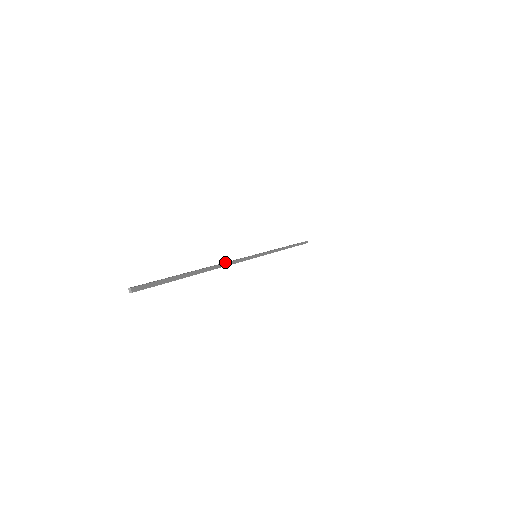
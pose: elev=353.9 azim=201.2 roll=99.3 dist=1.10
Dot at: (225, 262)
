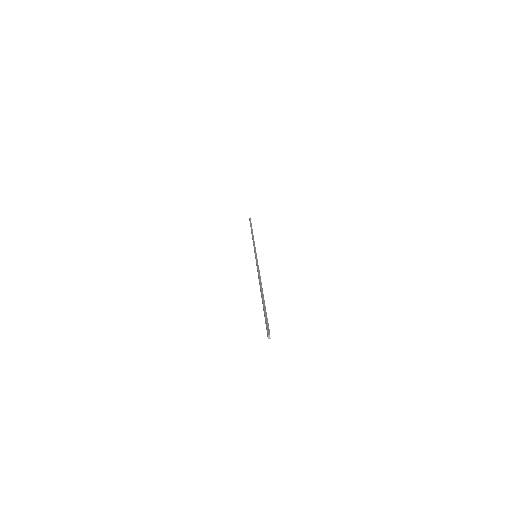
Dot at: (259, 275)
